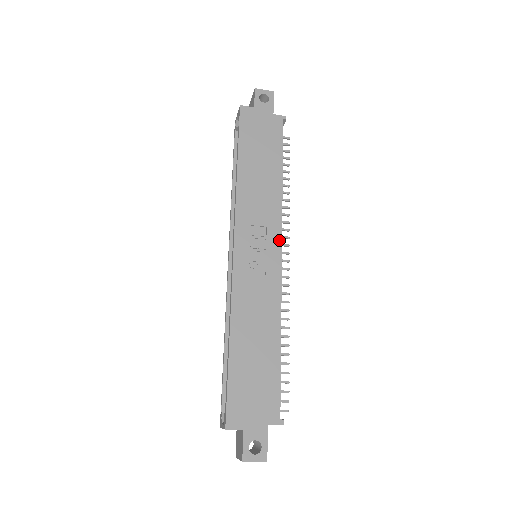
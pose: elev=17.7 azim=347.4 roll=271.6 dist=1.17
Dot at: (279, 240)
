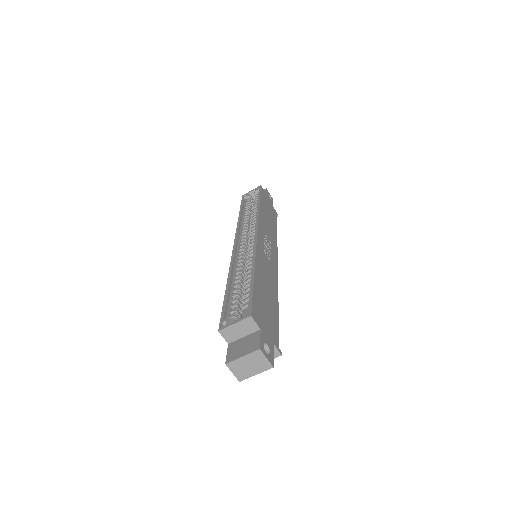
Dot at: (277, 257)
